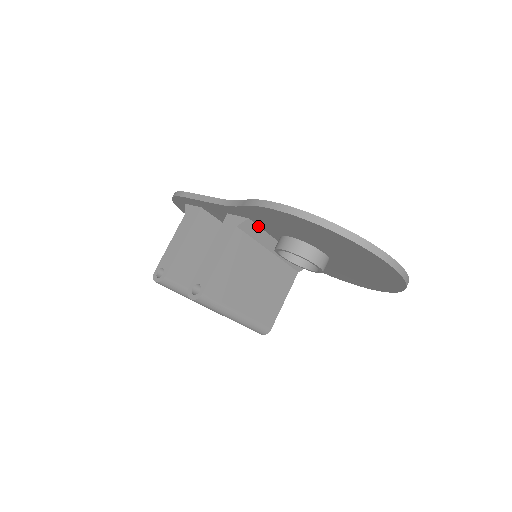
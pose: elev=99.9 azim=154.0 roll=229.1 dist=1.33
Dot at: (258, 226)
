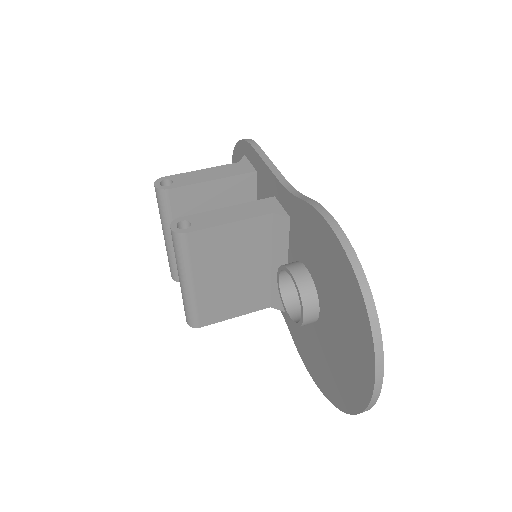
Dot at: (289, 233)
